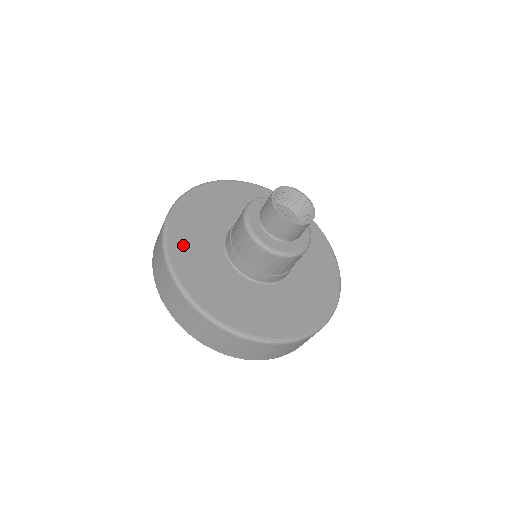
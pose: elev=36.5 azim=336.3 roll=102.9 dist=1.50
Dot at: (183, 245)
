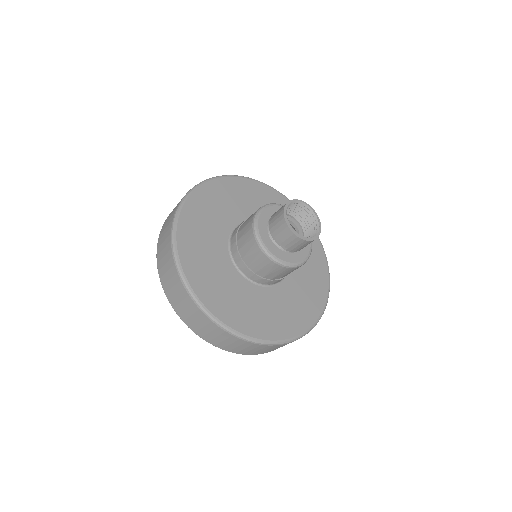
Dot at: (192, 225)
